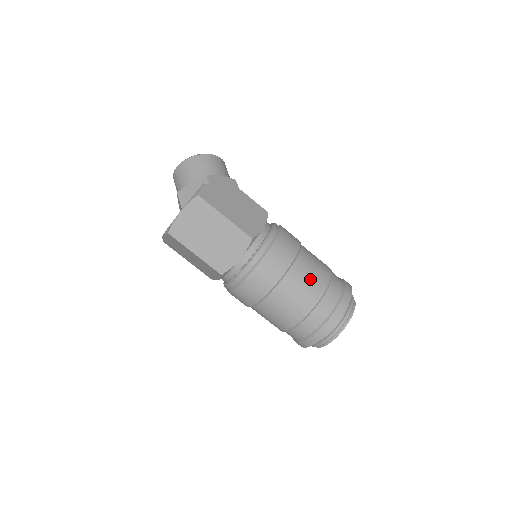
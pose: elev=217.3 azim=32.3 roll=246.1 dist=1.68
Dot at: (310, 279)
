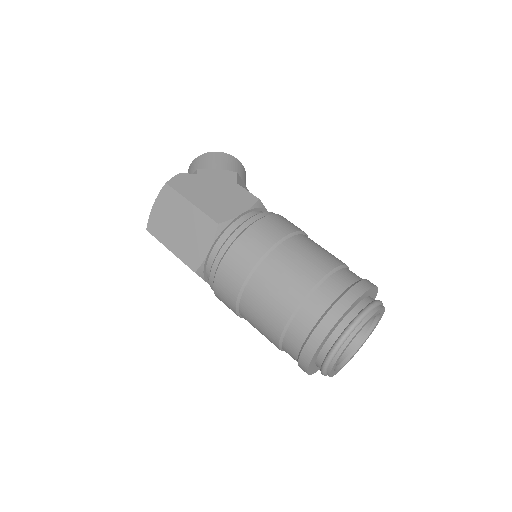
Dot at: (292, 271)
